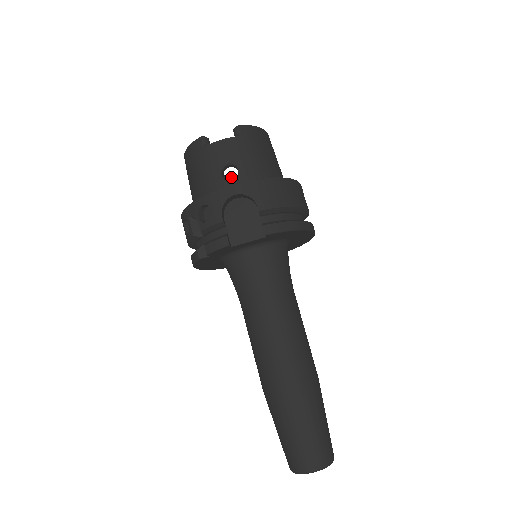
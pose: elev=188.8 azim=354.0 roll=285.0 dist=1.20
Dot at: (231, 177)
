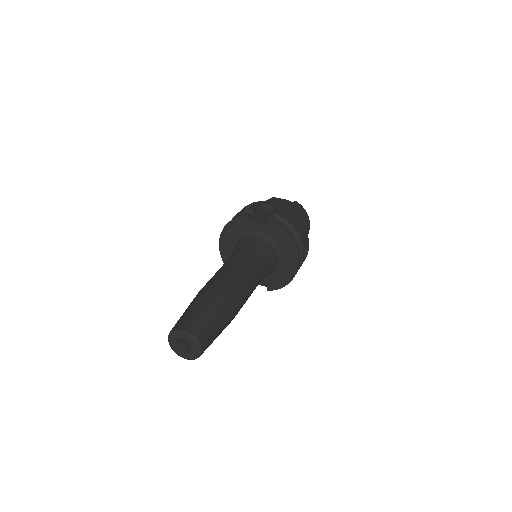
Dot at: occluded
